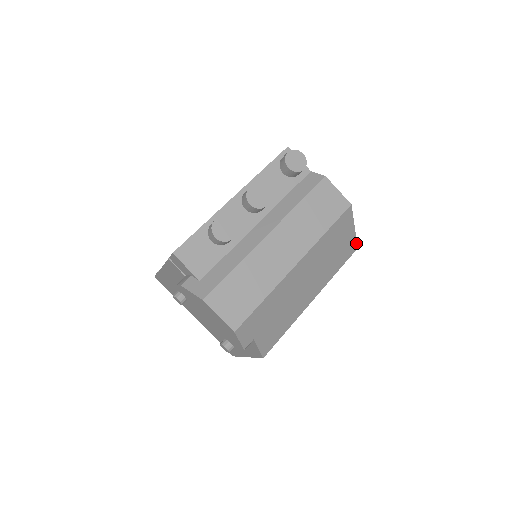
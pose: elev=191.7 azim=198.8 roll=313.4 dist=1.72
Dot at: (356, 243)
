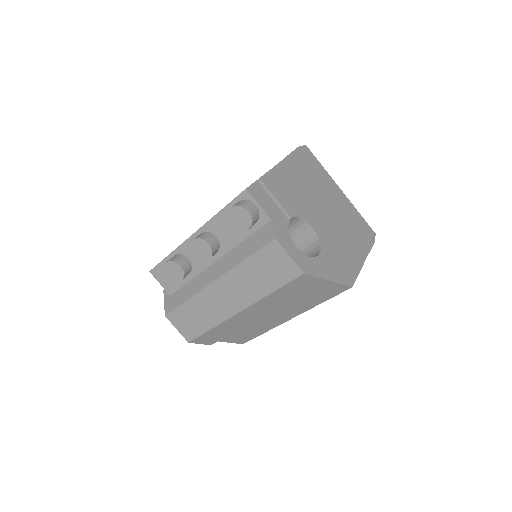
Dot at: (345, 285)
